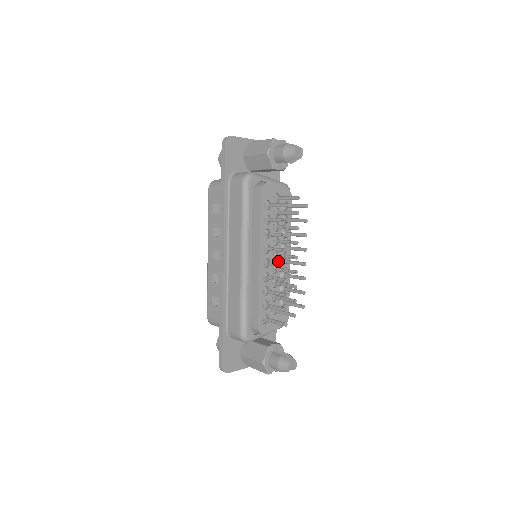
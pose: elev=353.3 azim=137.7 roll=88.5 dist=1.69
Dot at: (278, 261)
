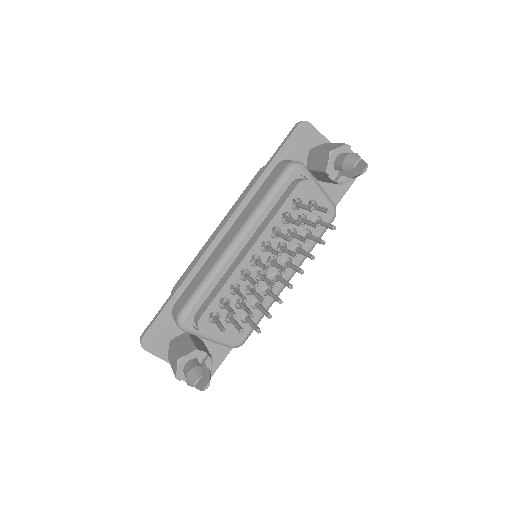
Dot at: occluded
